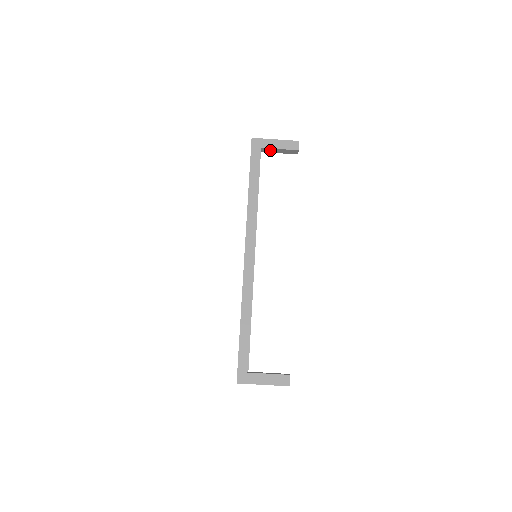
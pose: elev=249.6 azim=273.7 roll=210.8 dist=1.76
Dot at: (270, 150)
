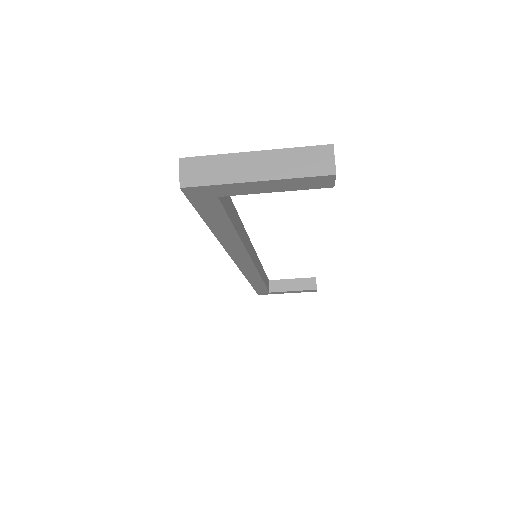
Dot at: occluded
